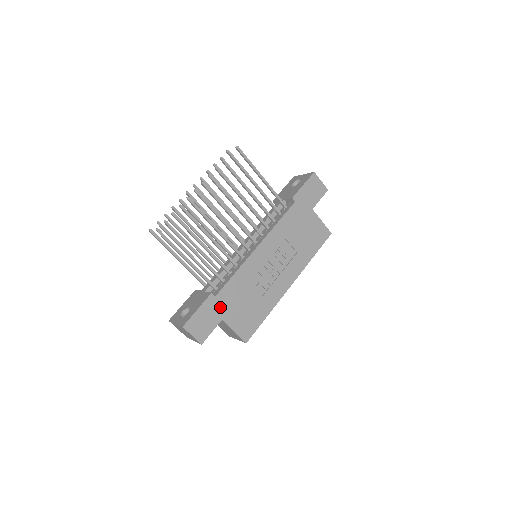
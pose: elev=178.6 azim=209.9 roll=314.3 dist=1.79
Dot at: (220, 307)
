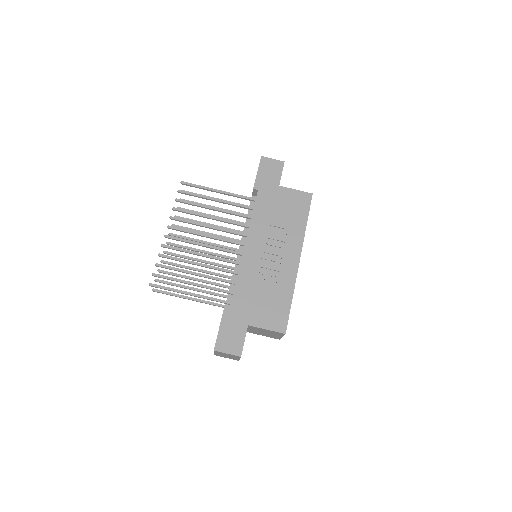
Dot at: (240, 316)
